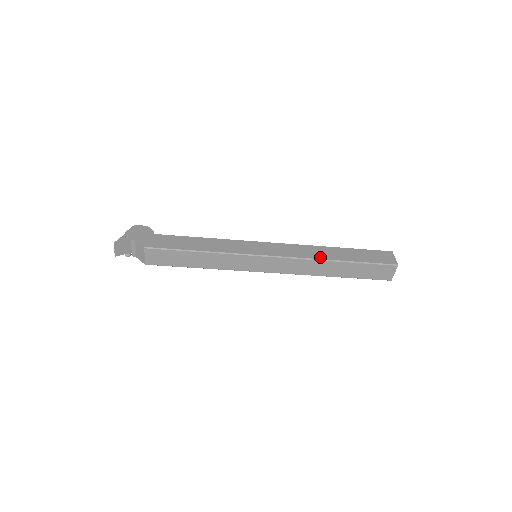
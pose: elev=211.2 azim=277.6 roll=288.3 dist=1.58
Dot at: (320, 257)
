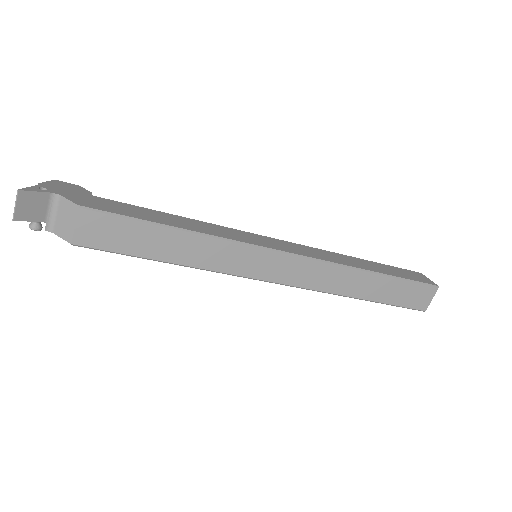
Dot at: (349, 264)
